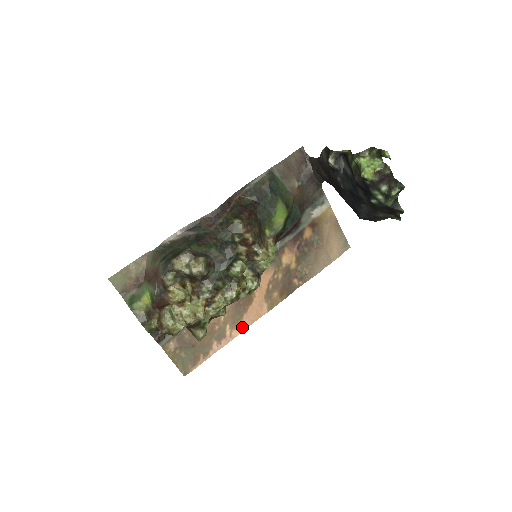
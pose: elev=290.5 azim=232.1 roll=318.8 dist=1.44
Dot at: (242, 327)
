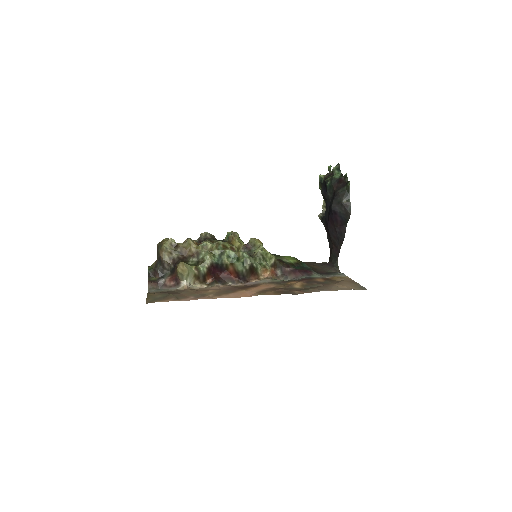
Dot at: (224, 297)
